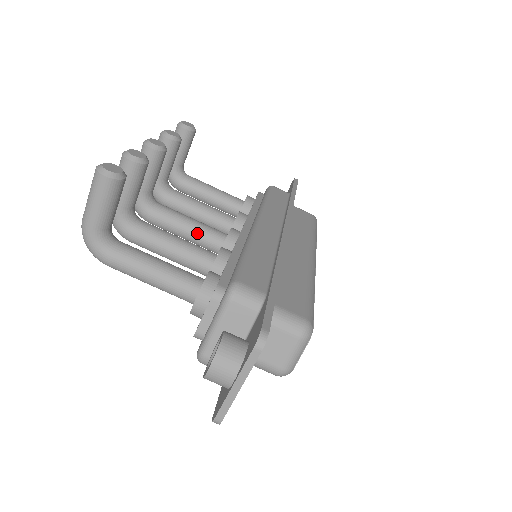
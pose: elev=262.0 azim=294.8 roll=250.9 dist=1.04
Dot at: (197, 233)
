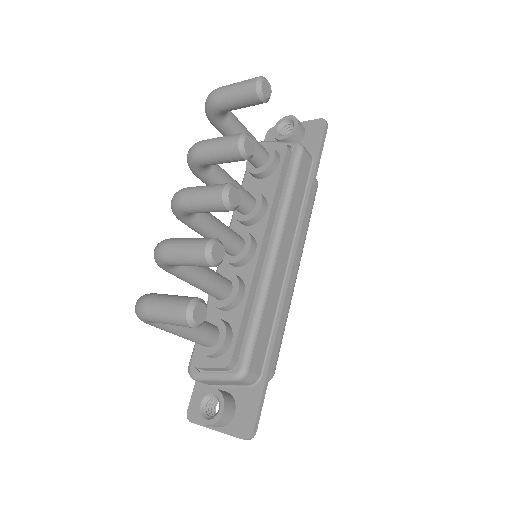
Dot at: occluded
